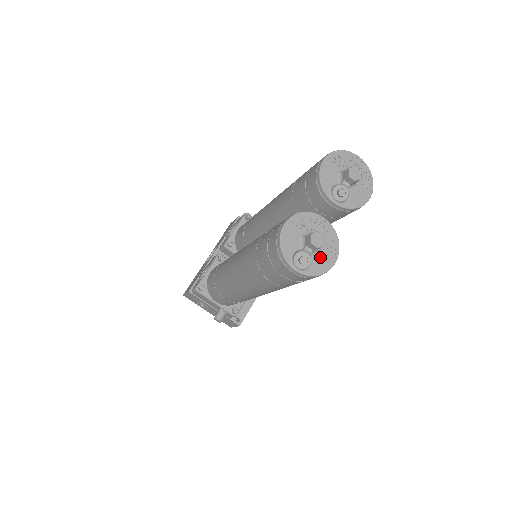
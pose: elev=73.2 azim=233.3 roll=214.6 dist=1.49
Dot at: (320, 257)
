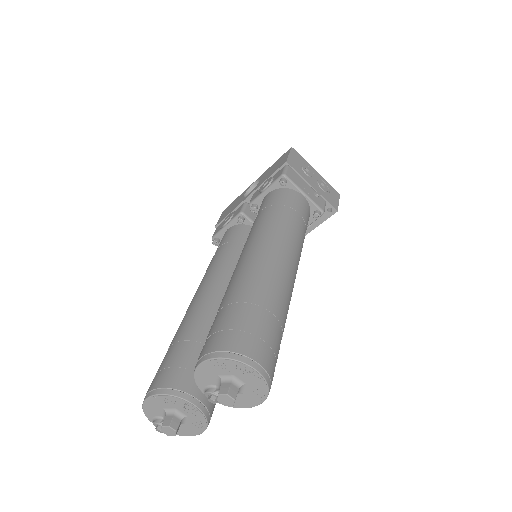
Dot at: (184, 427)
